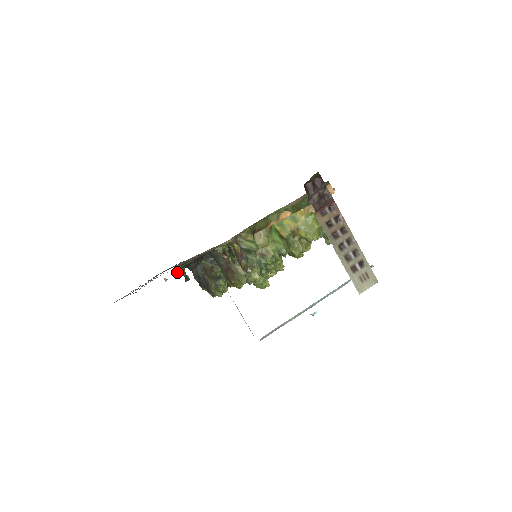
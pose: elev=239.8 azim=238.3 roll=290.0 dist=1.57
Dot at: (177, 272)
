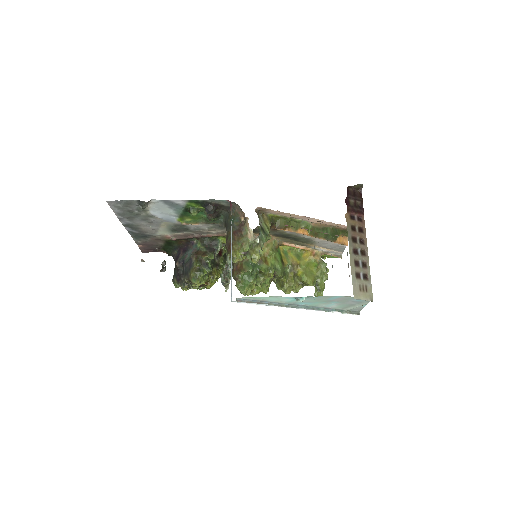
Dot at: (191, 209)
